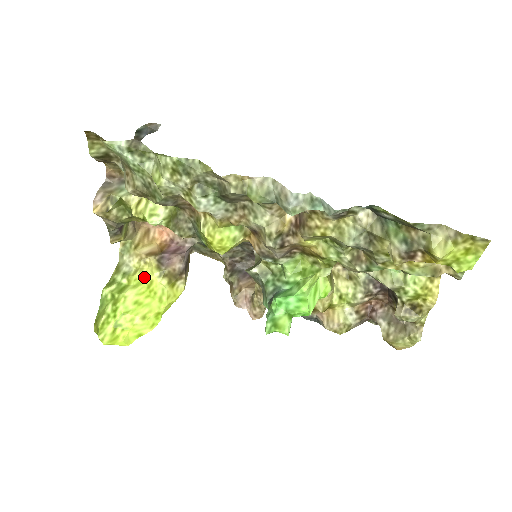
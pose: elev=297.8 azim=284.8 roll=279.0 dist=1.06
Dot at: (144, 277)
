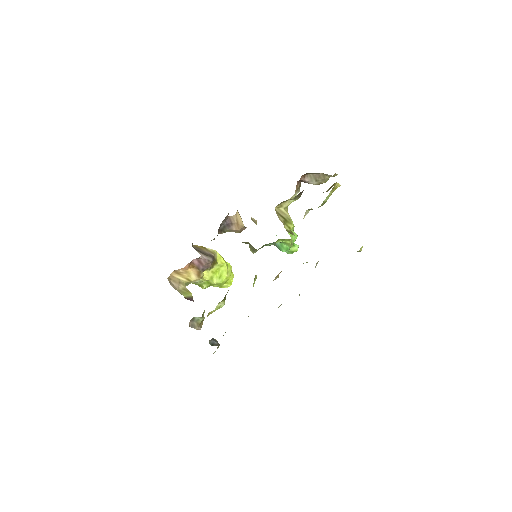
Dot at: (209, 276)
